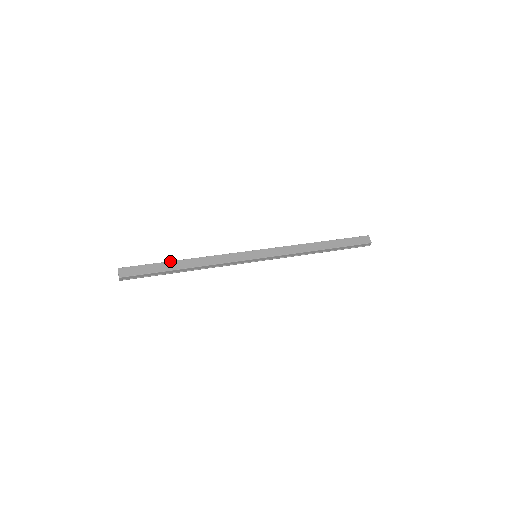
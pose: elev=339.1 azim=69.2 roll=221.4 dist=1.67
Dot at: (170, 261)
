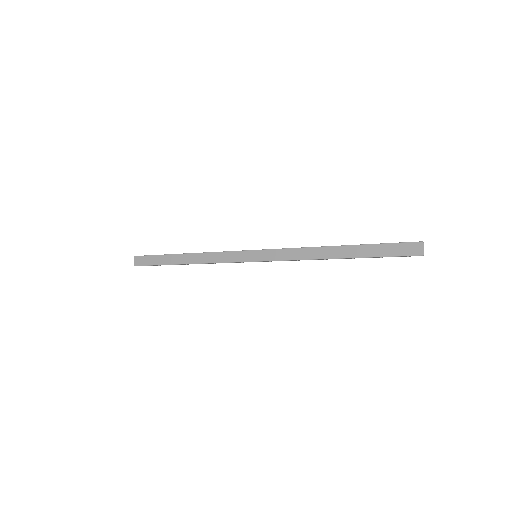
Dot at: (173, 254)
